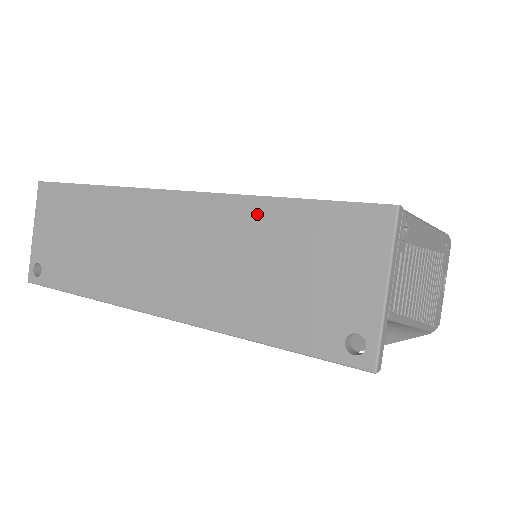
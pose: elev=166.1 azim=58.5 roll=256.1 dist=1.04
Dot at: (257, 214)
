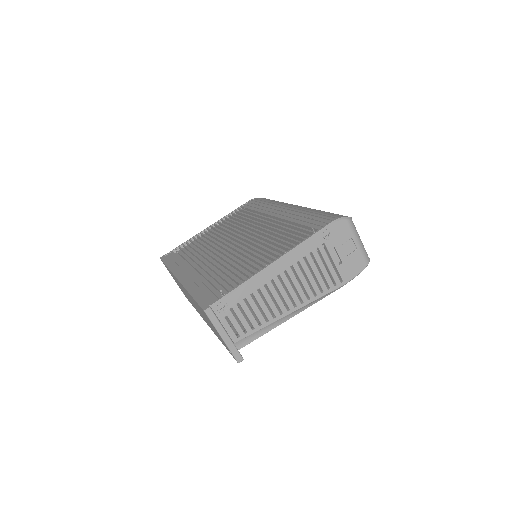
Dot at: (192, 298)
